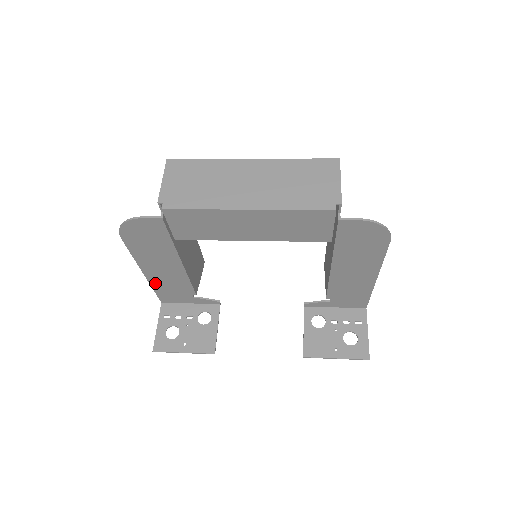
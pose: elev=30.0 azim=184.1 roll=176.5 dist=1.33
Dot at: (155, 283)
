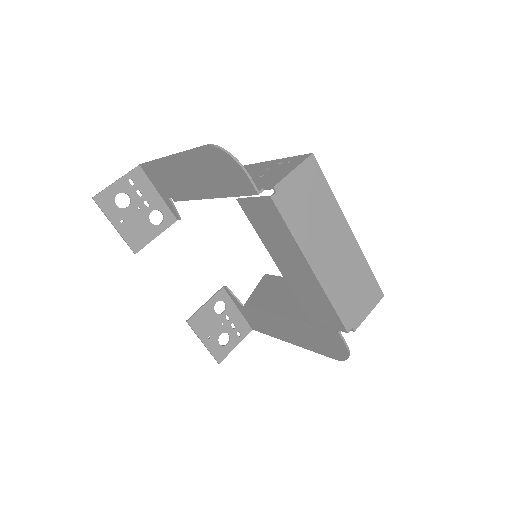
Dot at: (163, 165)
